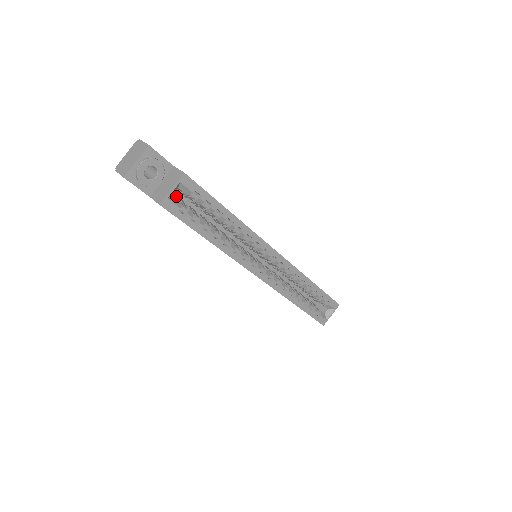
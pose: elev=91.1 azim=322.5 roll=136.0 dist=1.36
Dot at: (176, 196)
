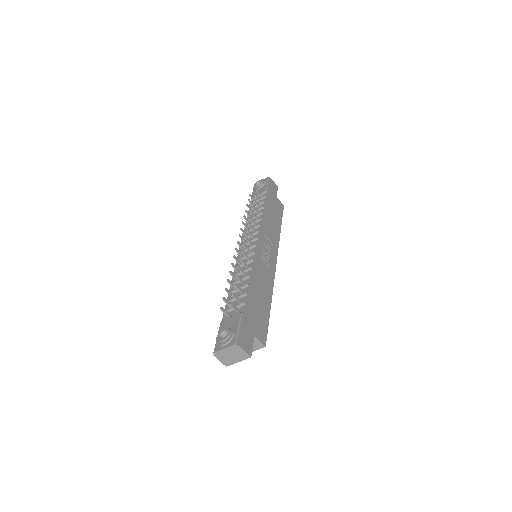
Dot at: occluded
